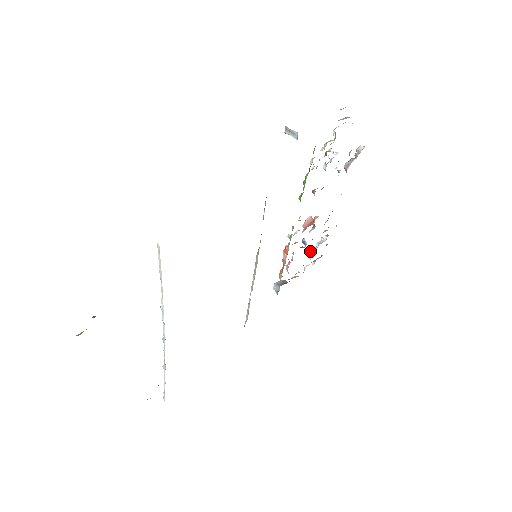
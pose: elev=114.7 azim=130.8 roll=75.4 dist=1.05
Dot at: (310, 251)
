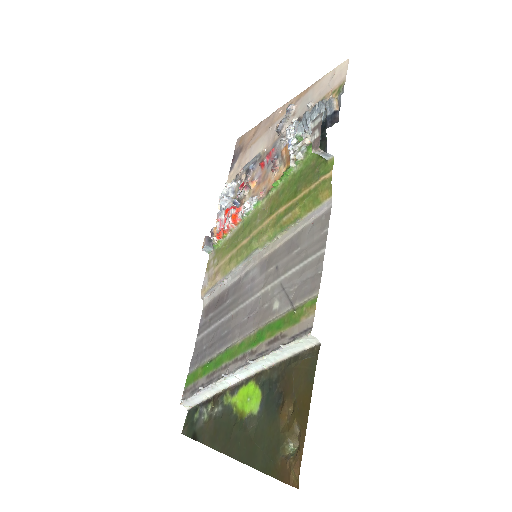
Dot at: (227, 202)
